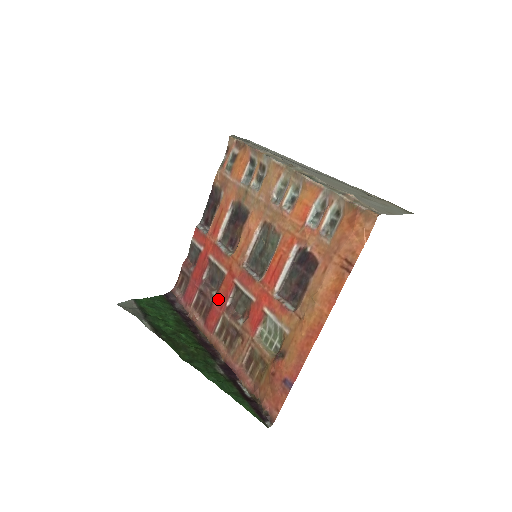
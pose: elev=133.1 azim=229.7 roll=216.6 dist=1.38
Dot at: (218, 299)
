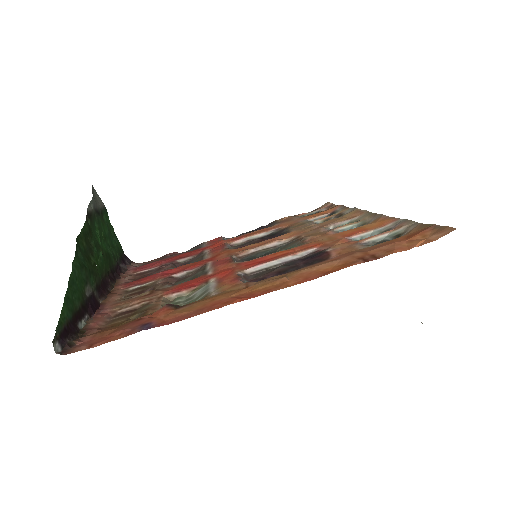
Dot at: (171, 269)
